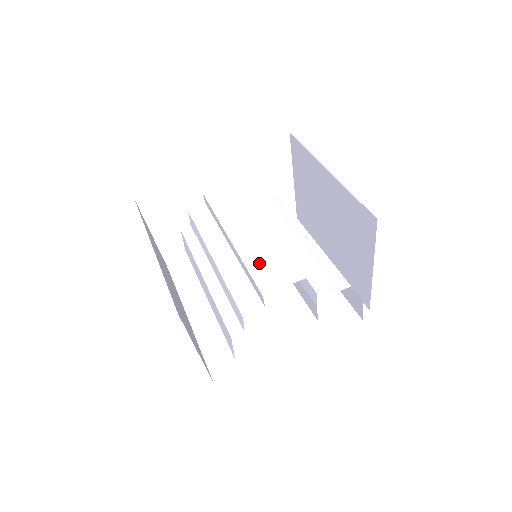
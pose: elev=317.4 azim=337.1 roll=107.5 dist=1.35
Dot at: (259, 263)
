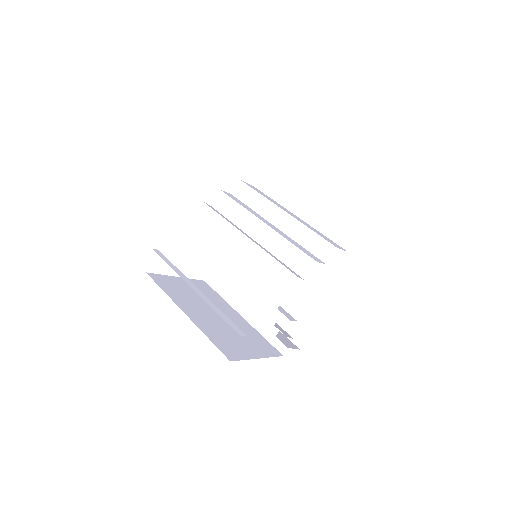
Dot at: (260, 279)
